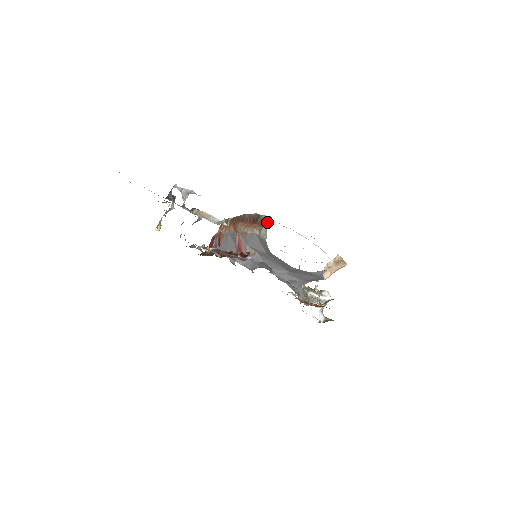
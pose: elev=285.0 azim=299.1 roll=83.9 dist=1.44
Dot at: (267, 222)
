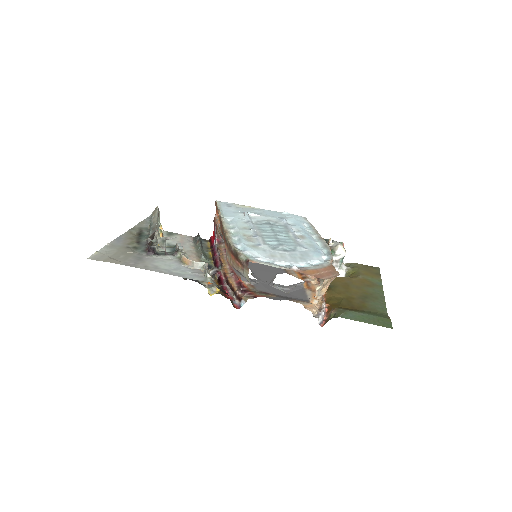
Dot at: (246, 267)
